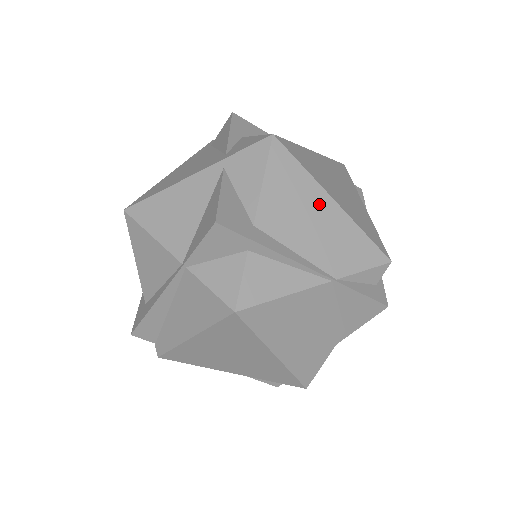
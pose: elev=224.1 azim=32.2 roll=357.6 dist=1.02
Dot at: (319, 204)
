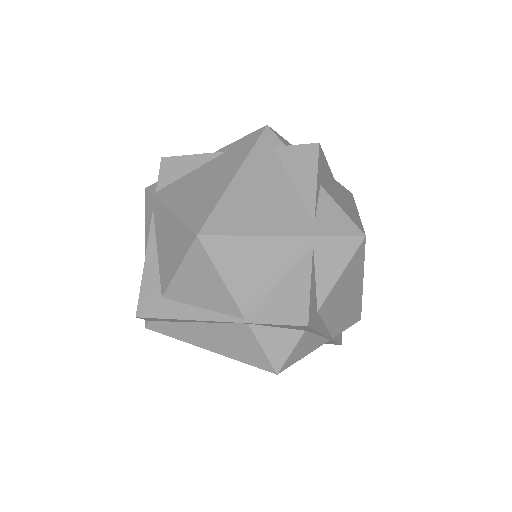
Dot at: (355, 288)
